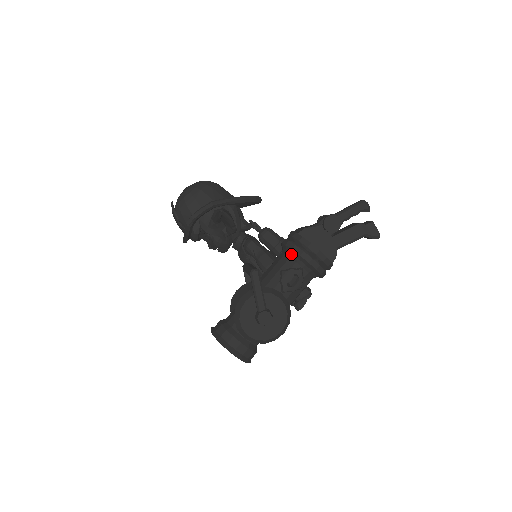
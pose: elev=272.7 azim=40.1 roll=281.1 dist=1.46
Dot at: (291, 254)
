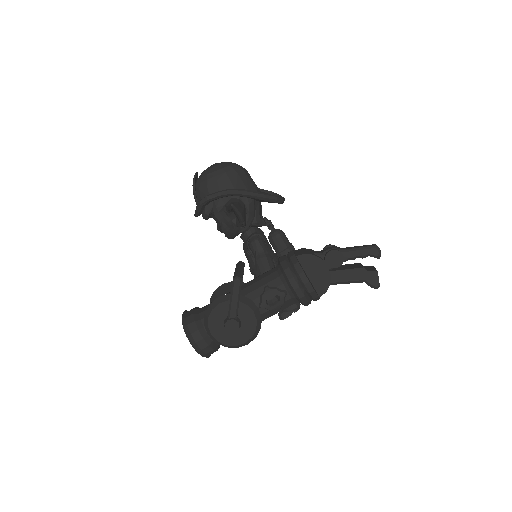
Dot at: (281, 274)
